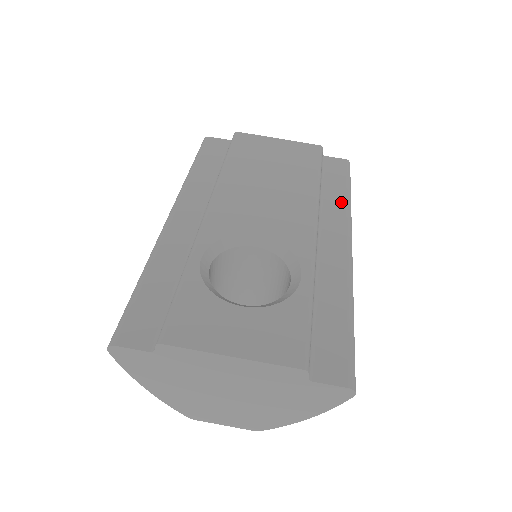
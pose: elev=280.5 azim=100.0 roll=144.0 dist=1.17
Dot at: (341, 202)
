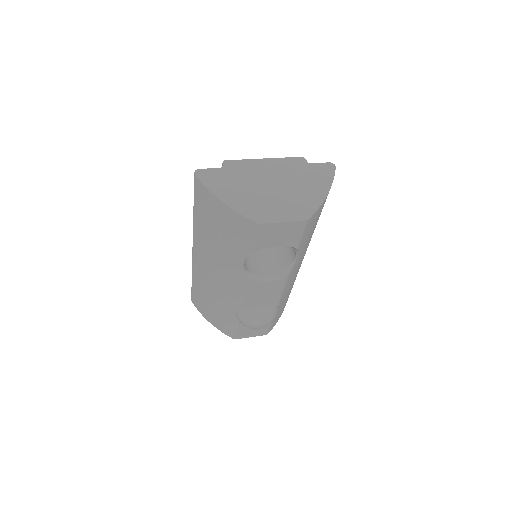
Dot at: occluded
